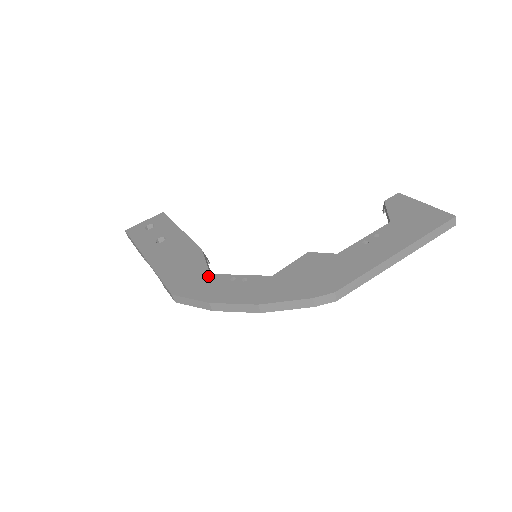
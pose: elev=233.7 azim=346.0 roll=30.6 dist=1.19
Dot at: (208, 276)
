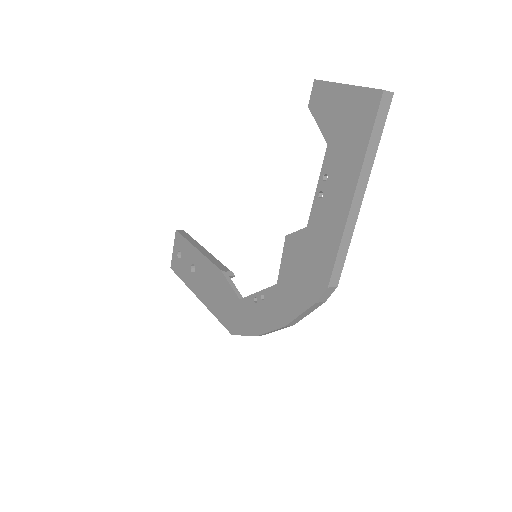
Dot at: (240, 303)
